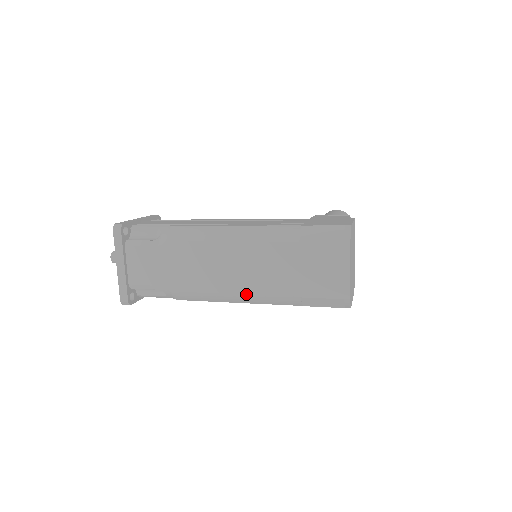
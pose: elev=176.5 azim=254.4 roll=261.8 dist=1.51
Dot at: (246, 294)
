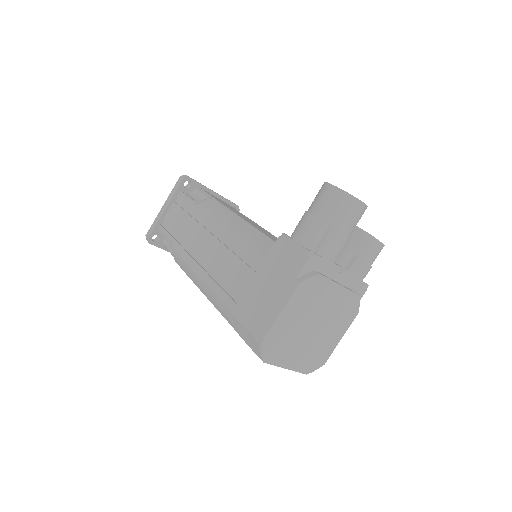
Dot at: occluded
